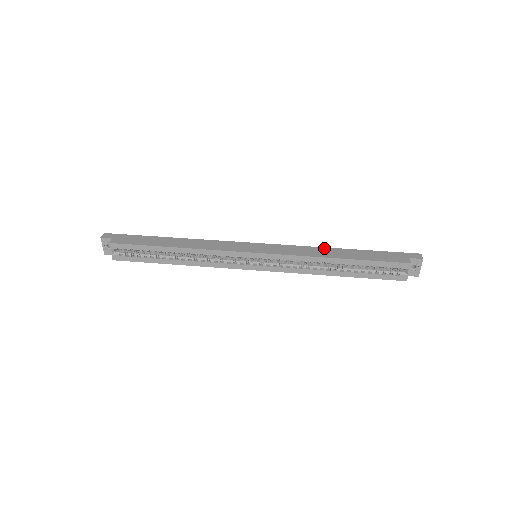
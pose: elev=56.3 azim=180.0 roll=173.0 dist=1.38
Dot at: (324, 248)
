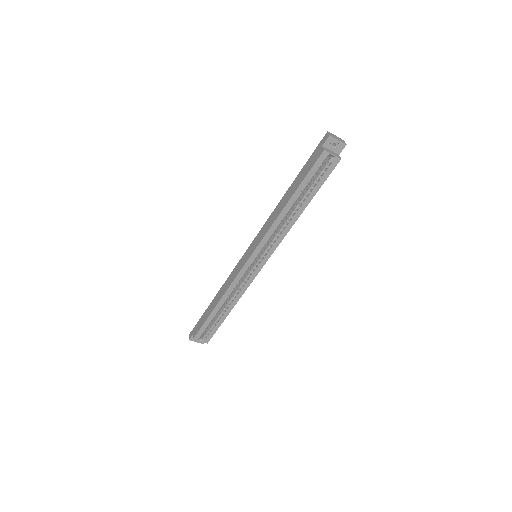
Dot at: (278, 205)
